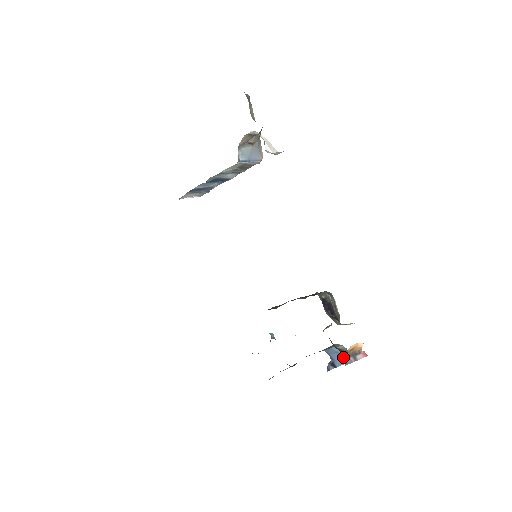
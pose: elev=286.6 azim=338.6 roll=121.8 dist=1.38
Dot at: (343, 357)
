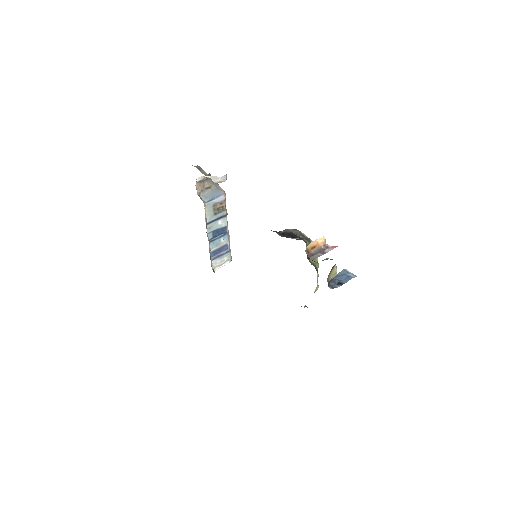
Dot at: (350, 275)
